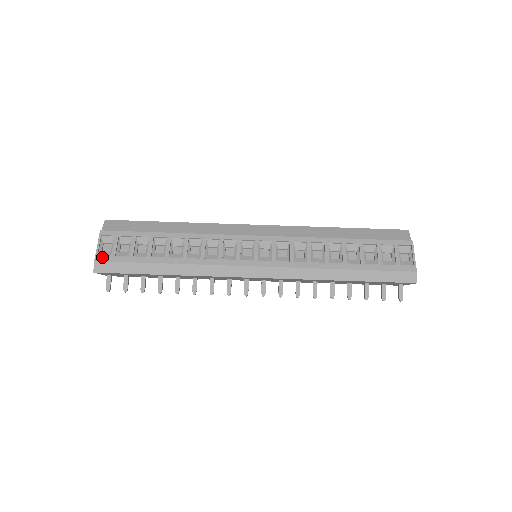
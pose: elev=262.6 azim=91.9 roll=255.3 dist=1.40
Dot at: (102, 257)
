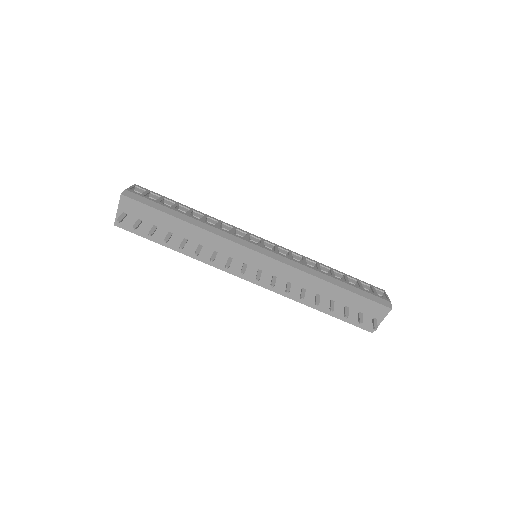
Dot at: (133, 191)
